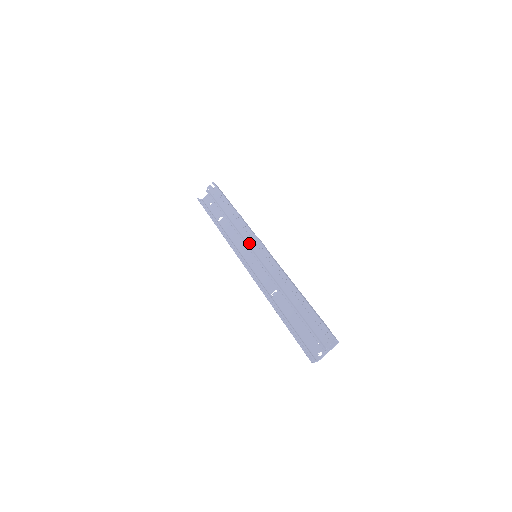
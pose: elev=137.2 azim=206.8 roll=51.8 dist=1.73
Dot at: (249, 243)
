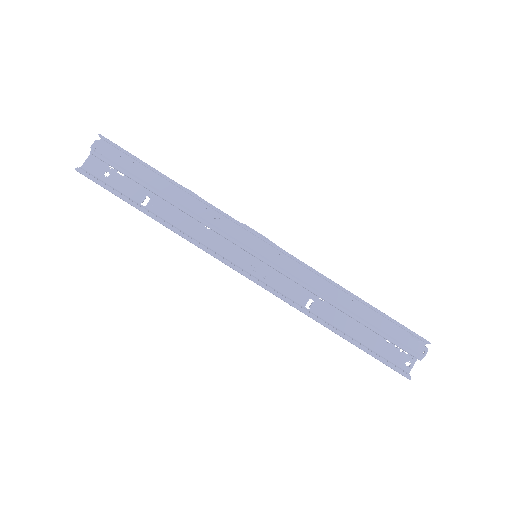
Dot at: (241, 239)
